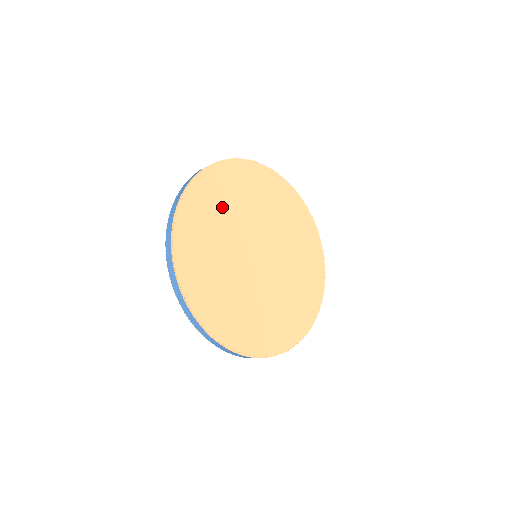
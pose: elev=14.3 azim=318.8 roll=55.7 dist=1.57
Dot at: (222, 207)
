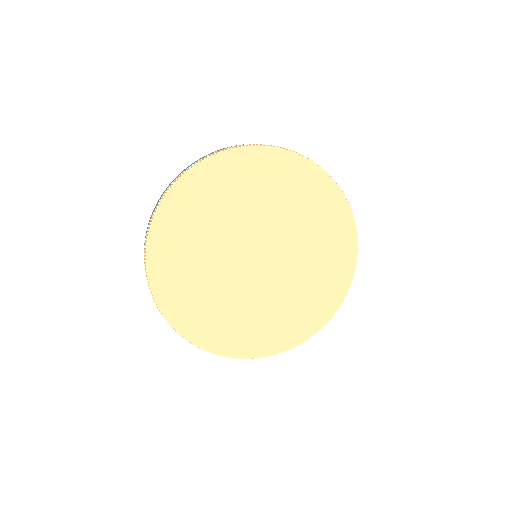
Dot at: (241, 191)
